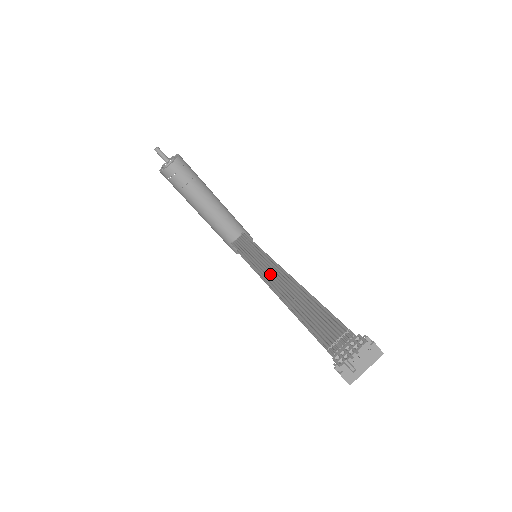
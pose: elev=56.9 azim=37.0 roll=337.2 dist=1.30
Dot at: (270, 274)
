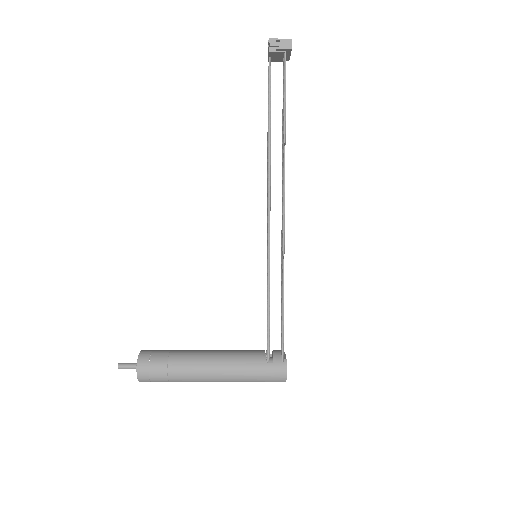
Dot at: (267, 224)
